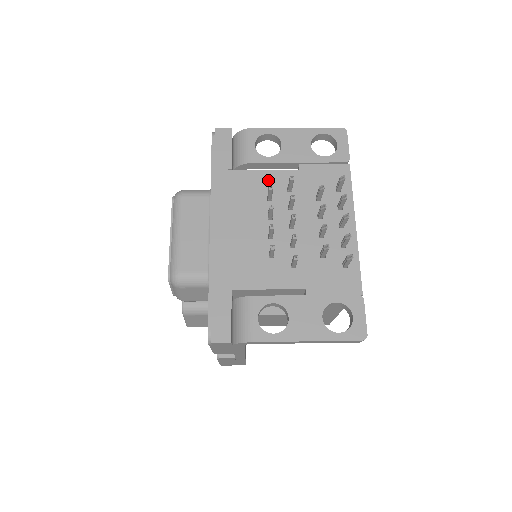
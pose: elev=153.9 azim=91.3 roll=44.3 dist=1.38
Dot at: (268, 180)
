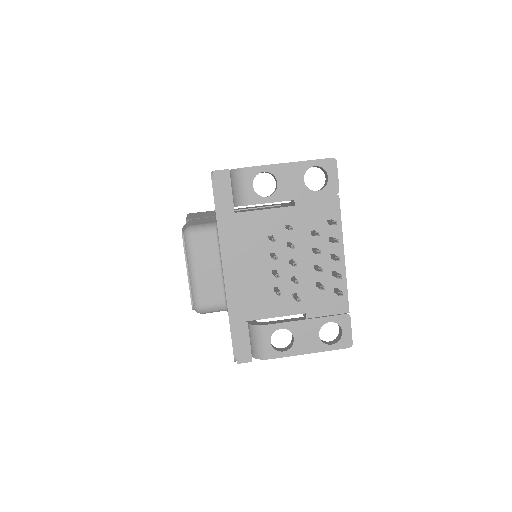
Dot at: (268, 220)
